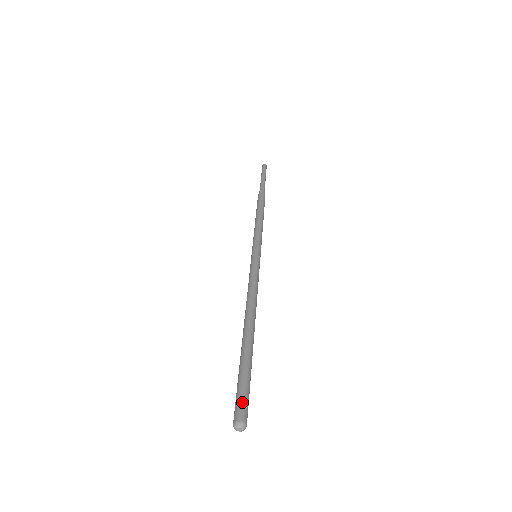
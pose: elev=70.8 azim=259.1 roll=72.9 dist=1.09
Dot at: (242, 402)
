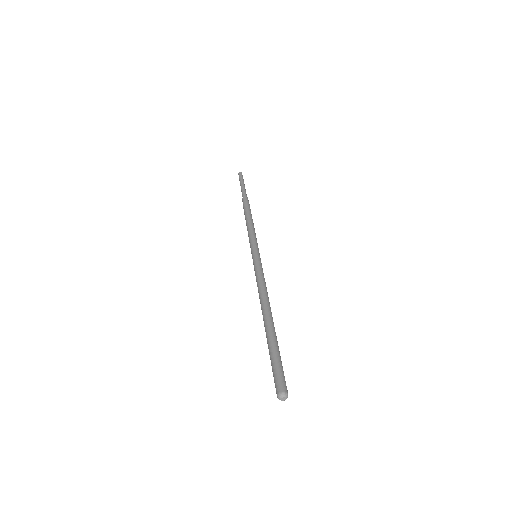
Dot at: (281, 377)
